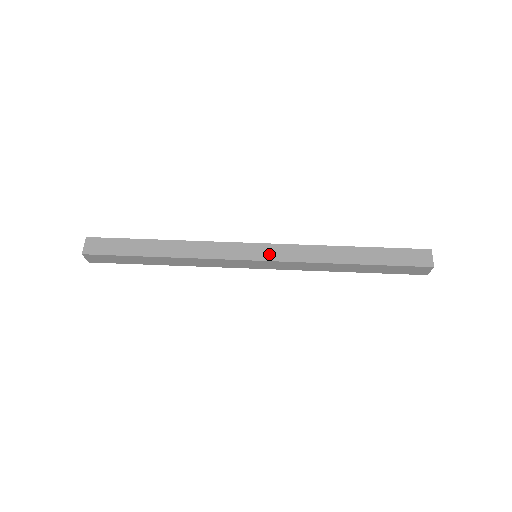
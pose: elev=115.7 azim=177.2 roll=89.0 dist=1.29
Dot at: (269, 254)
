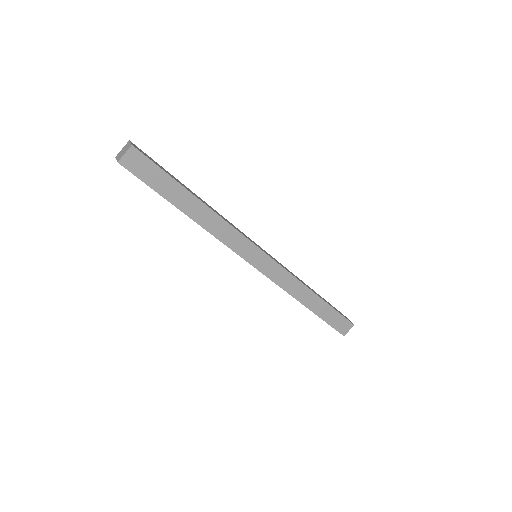
Dot at: (266, 268)
